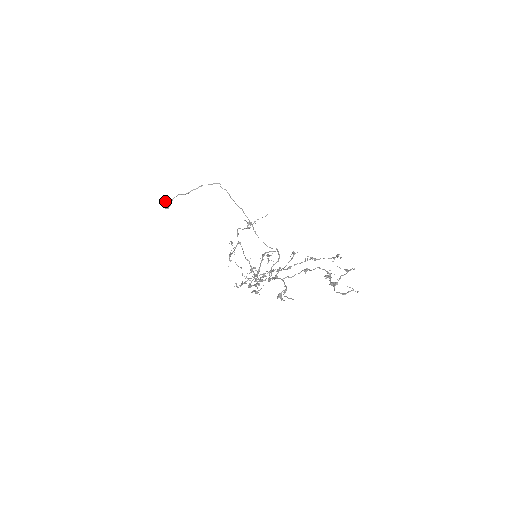
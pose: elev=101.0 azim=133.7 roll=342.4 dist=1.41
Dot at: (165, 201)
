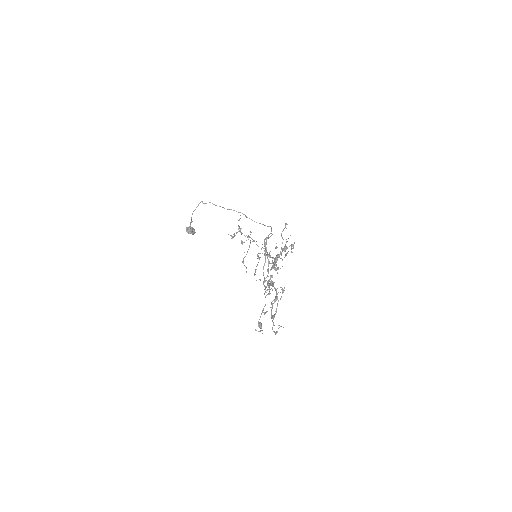
Dot at: (188, 232)
